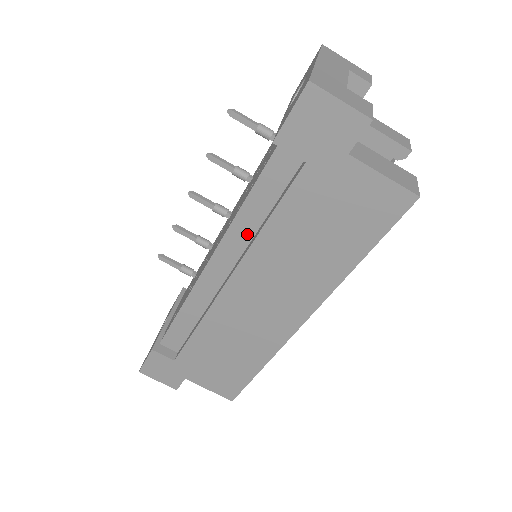
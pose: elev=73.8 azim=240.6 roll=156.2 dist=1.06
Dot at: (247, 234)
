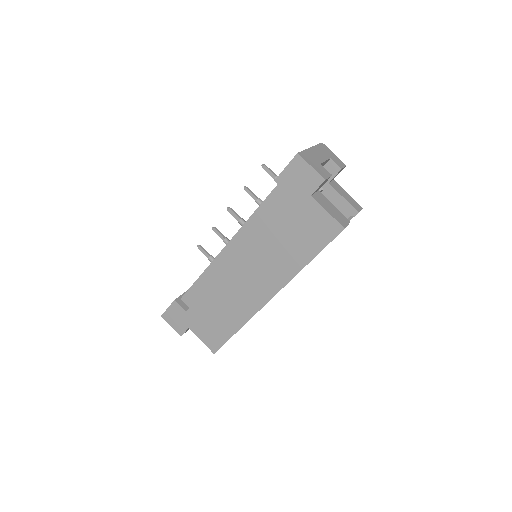
Dot at: (251, 233)
